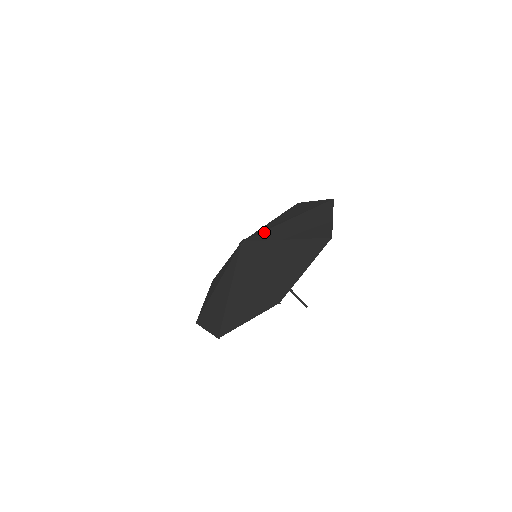
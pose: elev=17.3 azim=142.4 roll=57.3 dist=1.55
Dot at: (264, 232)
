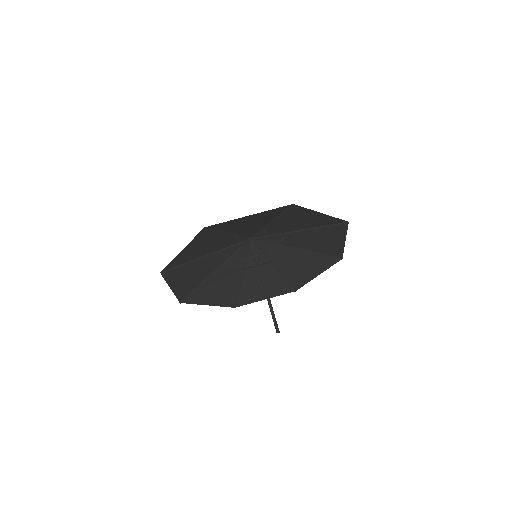
Dot at: (274, 242)
